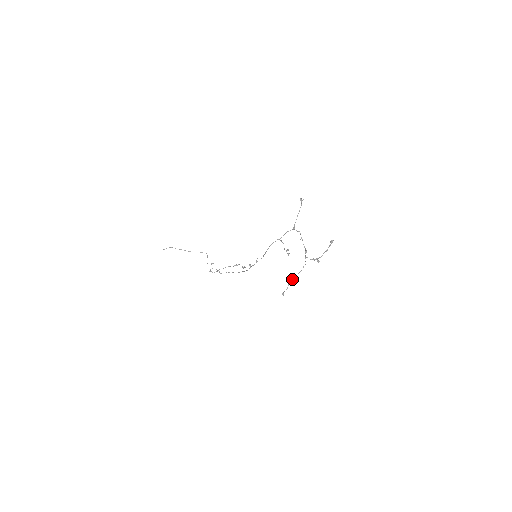
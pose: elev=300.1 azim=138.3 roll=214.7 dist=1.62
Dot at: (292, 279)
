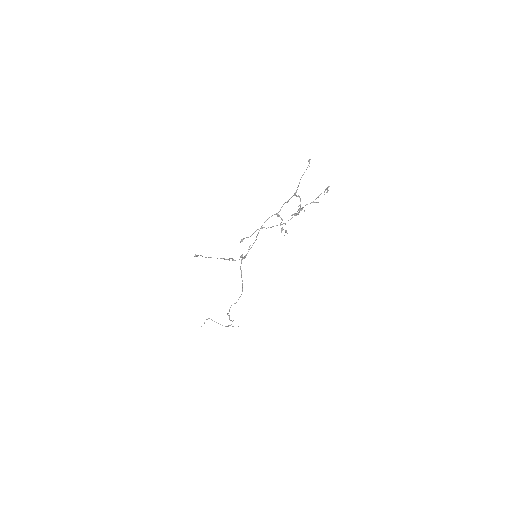
Dot at: occluded
